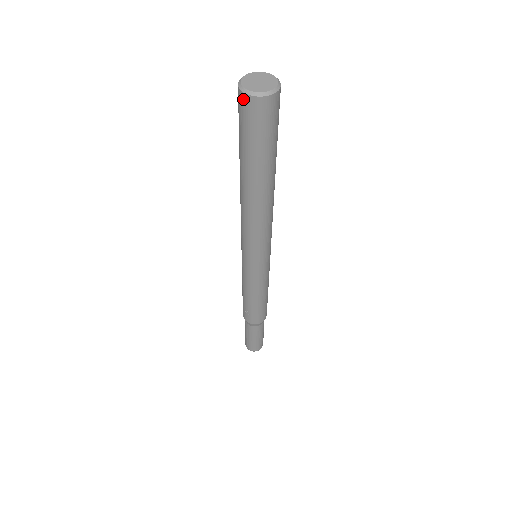
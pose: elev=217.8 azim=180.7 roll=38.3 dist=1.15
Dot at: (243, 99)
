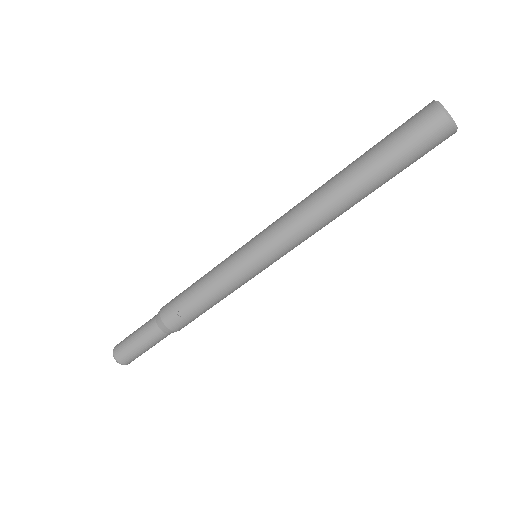
Dot at: (439, 117)
